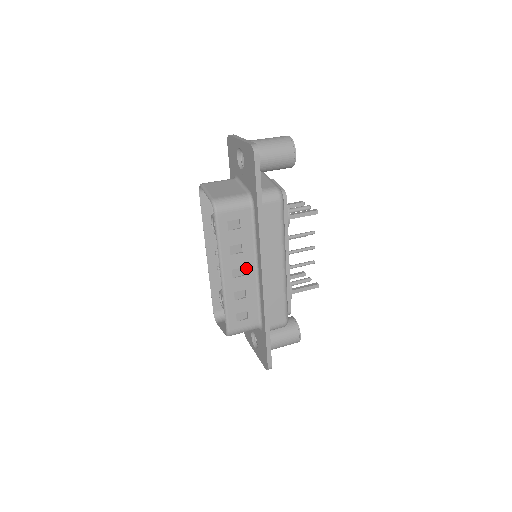
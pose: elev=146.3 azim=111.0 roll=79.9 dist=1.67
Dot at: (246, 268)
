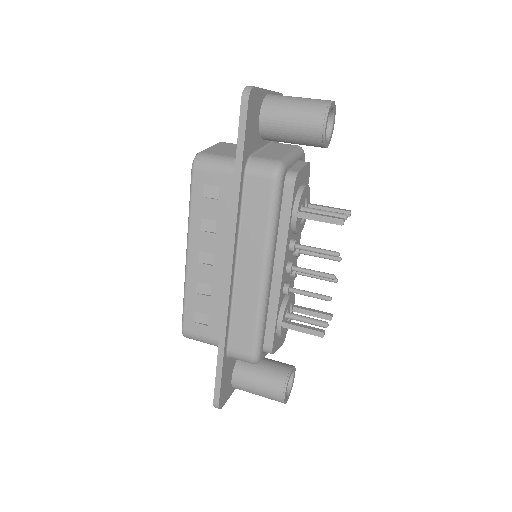
Dot at: (217, 257)
